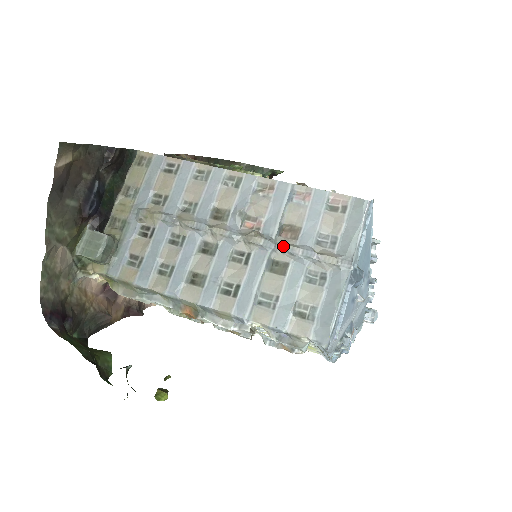
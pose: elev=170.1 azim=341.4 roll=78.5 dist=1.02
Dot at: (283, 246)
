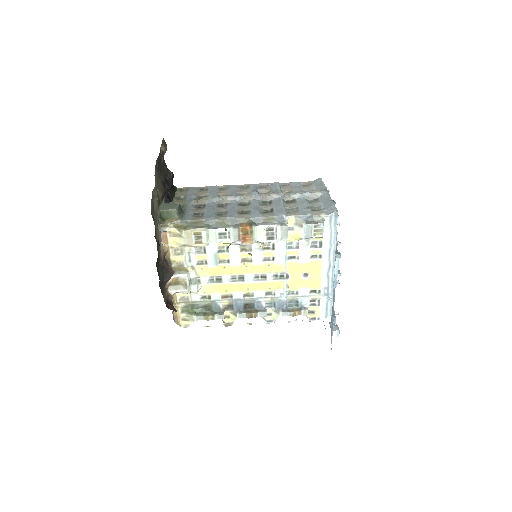
Dot at: (289, 192)
